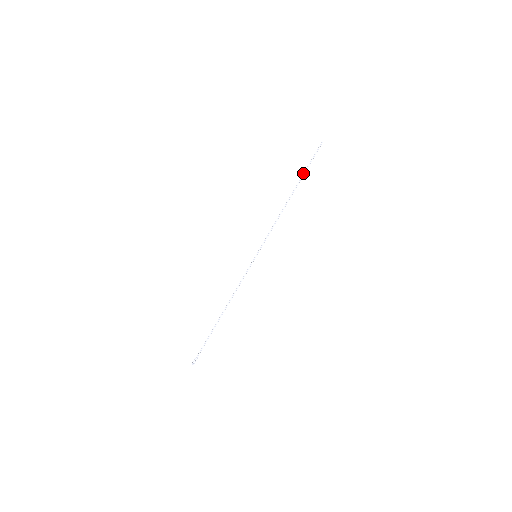
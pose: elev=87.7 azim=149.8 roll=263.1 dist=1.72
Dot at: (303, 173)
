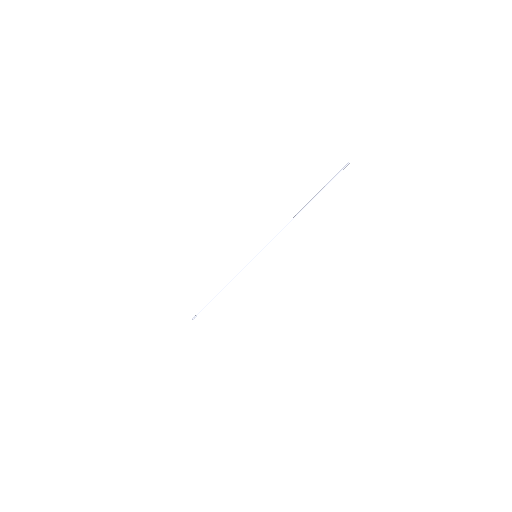
Dot at: occluded
